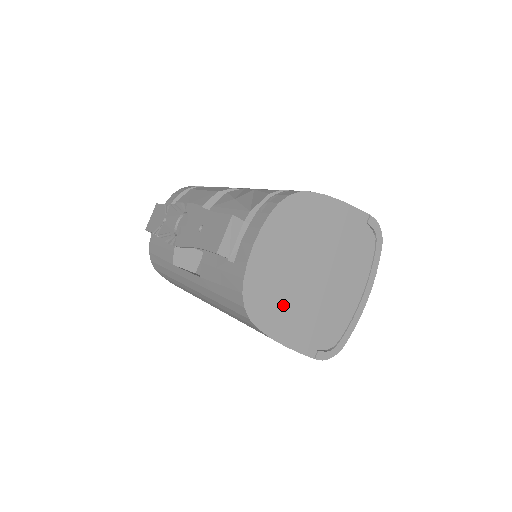
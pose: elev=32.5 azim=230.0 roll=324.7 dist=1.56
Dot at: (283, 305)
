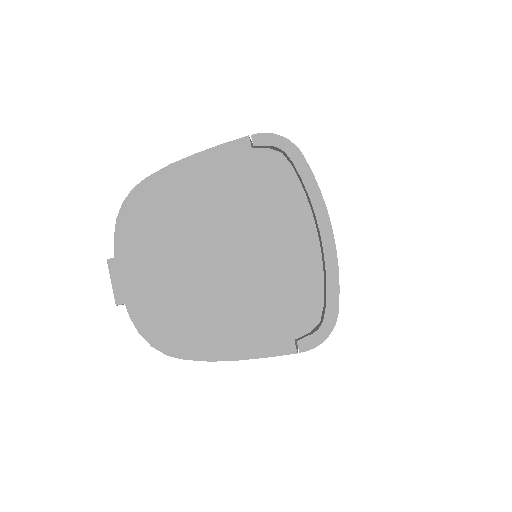
Dot at: (201, 316)
